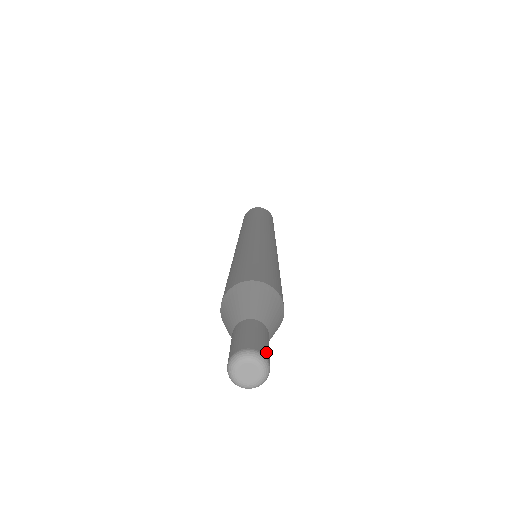
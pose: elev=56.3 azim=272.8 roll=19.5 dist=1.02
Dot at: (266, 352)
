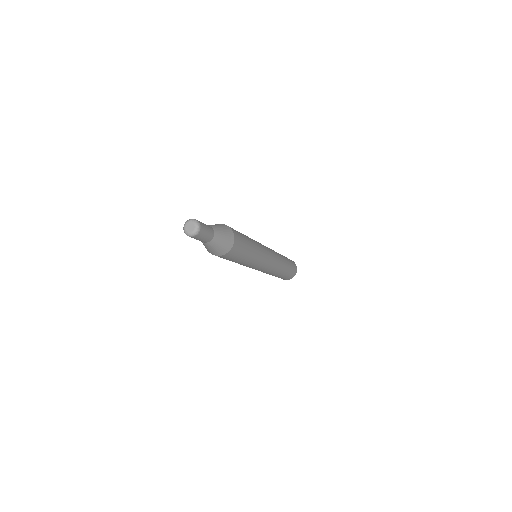
Dot at: (197, 220)
